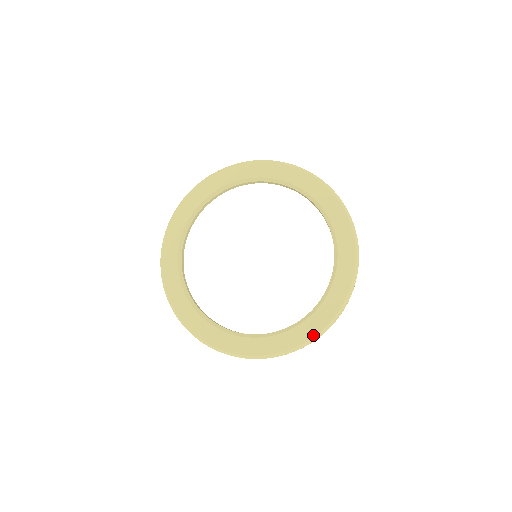
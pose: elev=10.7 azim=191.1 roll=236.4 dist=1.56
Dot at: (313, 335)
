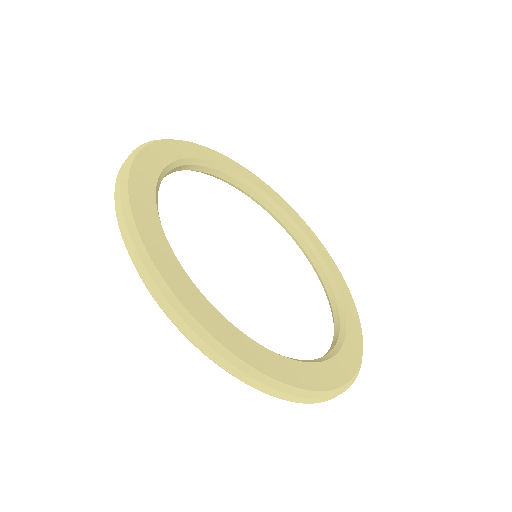
Dot at: (328, 387)
